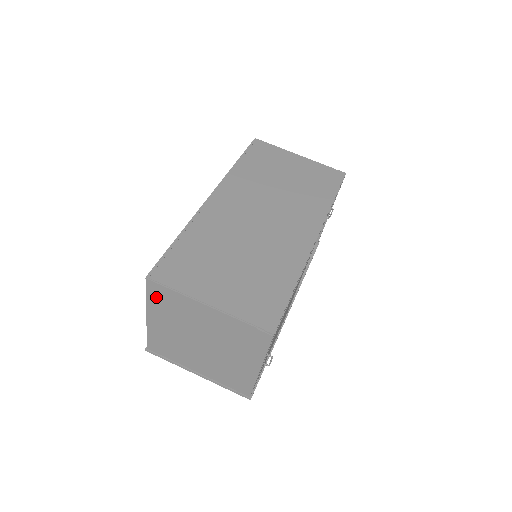
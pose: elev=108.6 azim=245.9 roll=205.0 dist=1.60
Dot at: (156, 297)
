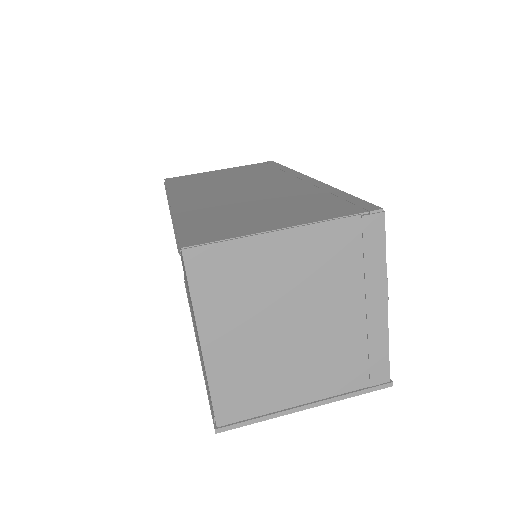
Dot at: (206, 281)
